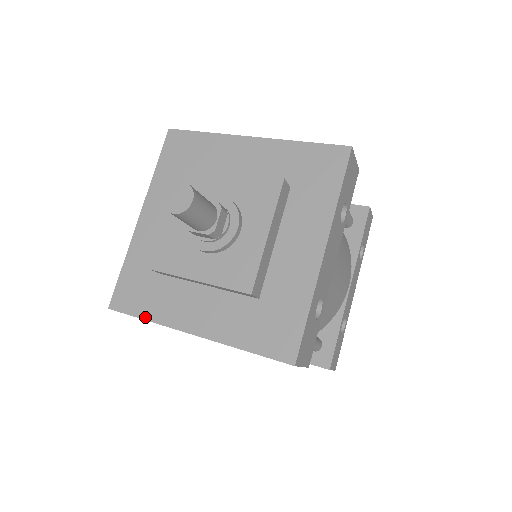
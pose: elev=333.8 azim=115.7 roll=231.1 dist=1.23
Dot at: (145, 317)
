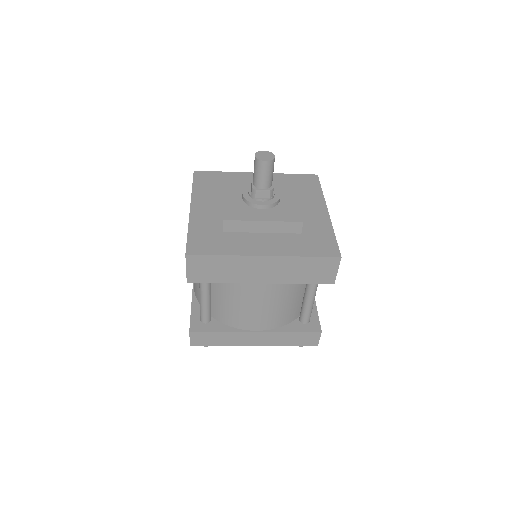
Dot at: (222, 254)
